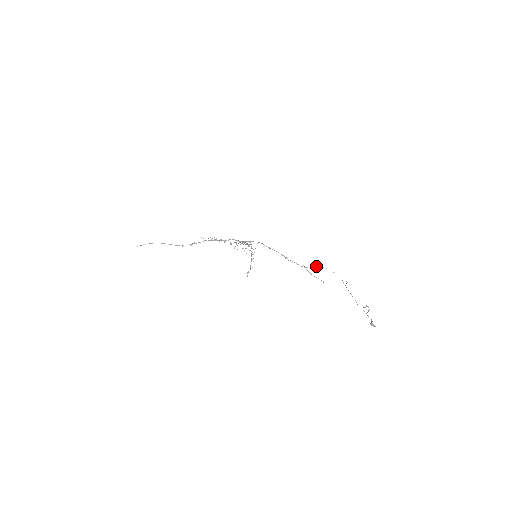
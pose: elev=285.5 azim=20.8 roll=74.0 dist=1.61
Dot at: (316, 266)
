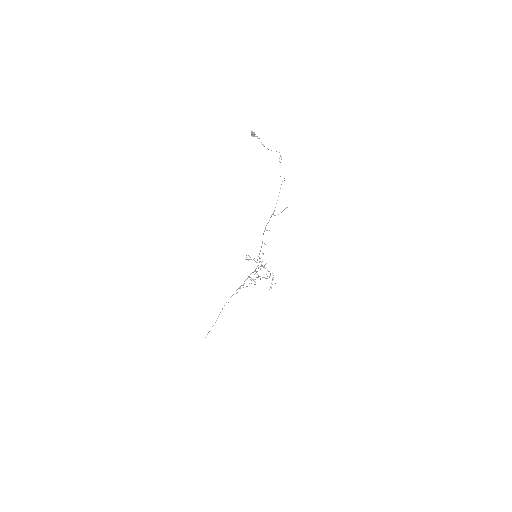
Dot at: occluded
